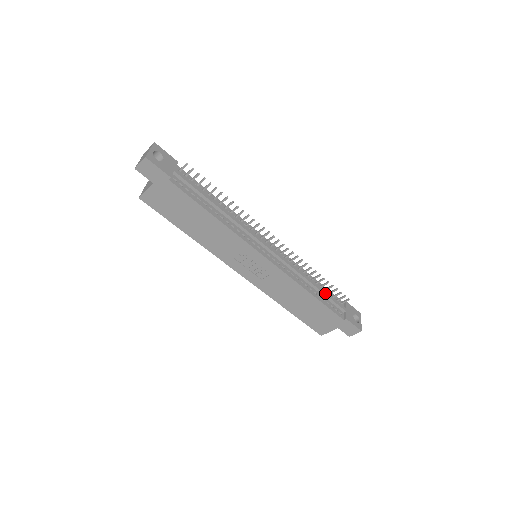
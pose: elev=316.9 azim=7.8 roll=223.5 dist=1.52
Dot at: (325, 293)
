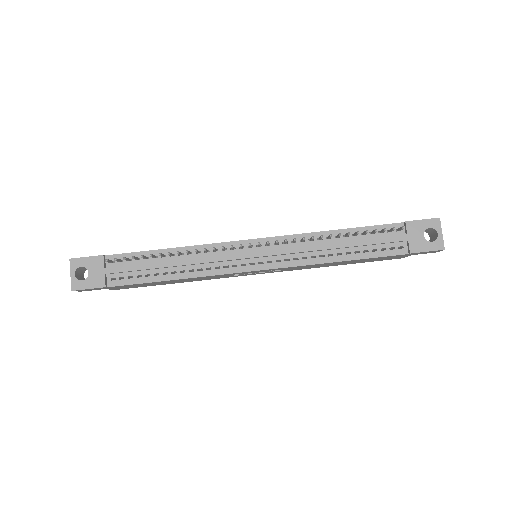
Dot at: (363, 243)
